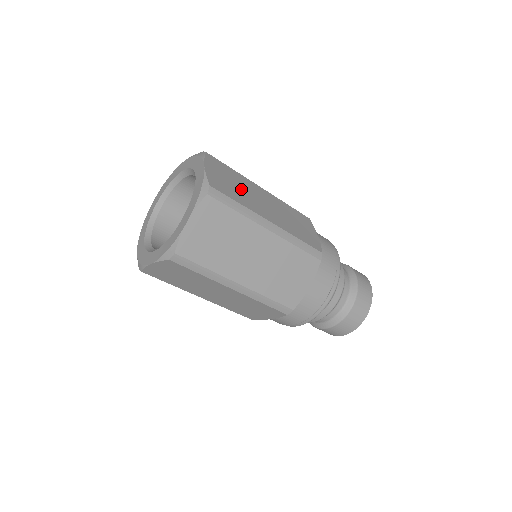
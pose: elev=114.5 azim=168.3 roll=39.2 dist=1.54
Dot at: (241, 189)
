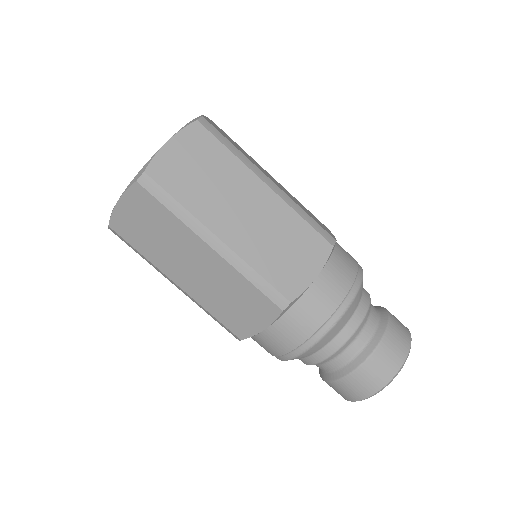
Dot at: occluded
